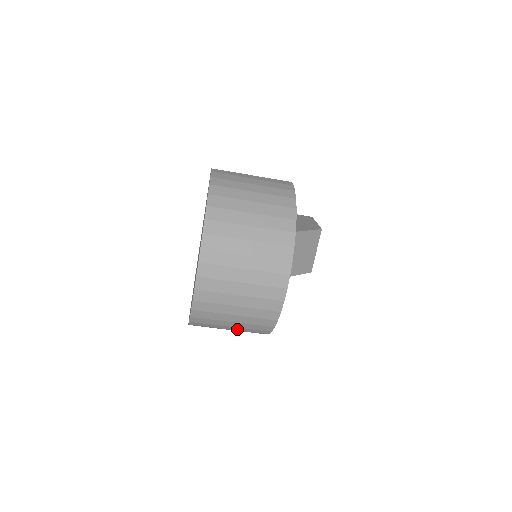
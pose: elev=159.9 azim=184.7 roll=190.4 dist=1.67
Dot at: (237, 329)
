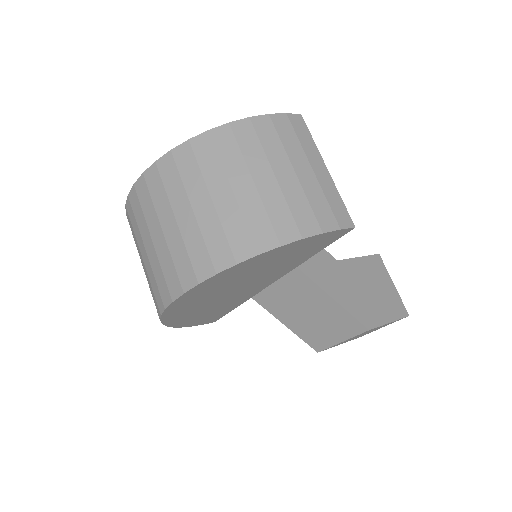
Dot at: occluded
